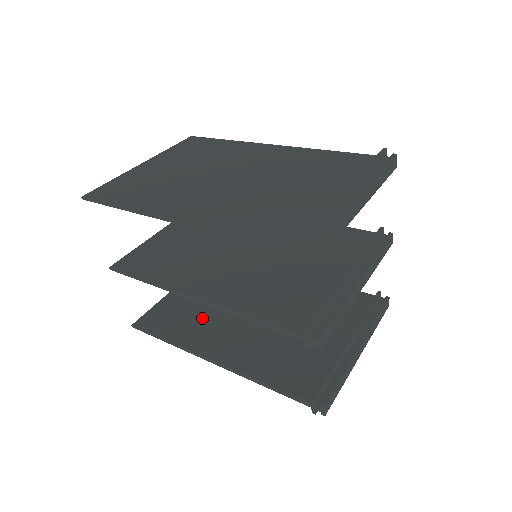
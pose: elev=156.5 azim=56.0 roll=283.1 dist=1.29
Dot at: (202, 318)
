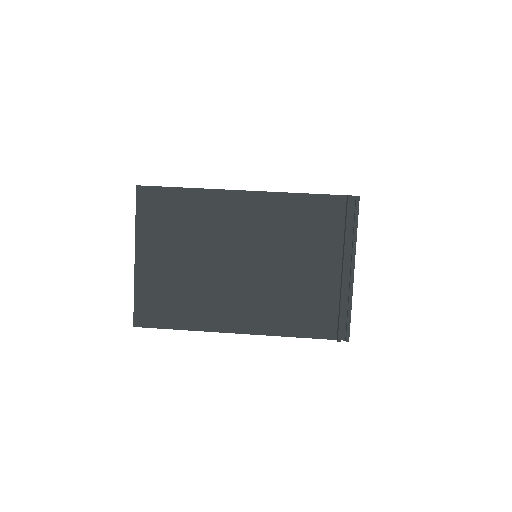
Dot at: occluded
